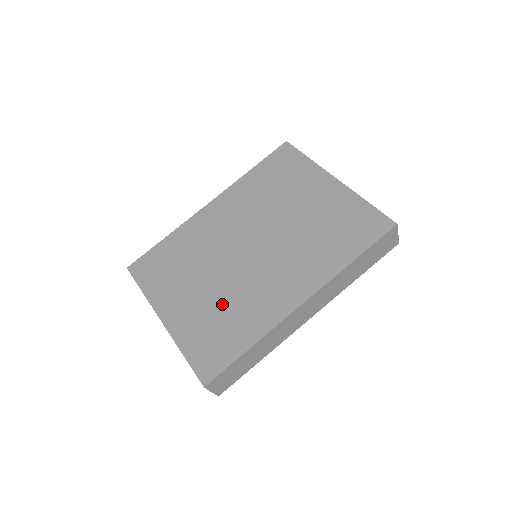
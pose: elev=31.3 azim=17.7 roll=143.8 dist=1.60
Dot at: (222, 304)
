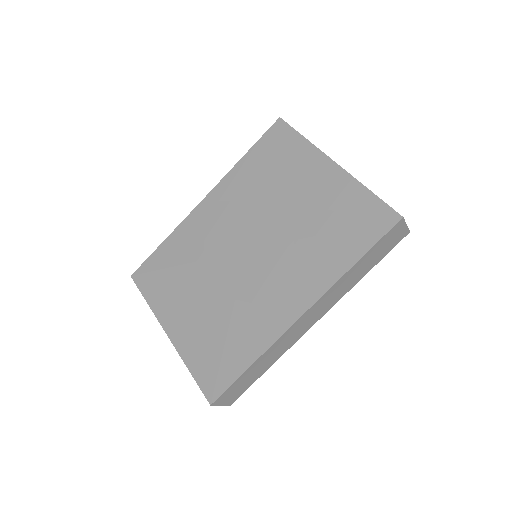
Dot at: (222, 316)
